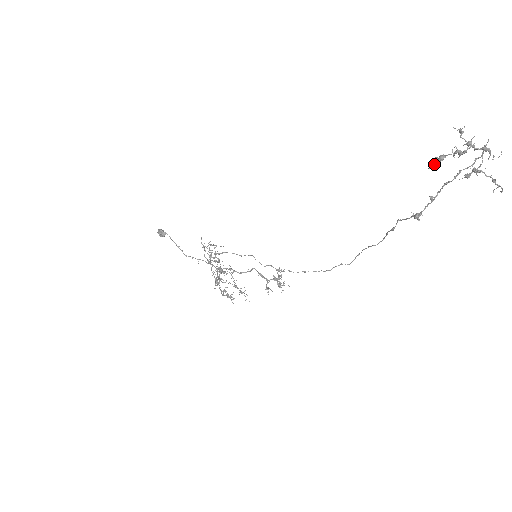
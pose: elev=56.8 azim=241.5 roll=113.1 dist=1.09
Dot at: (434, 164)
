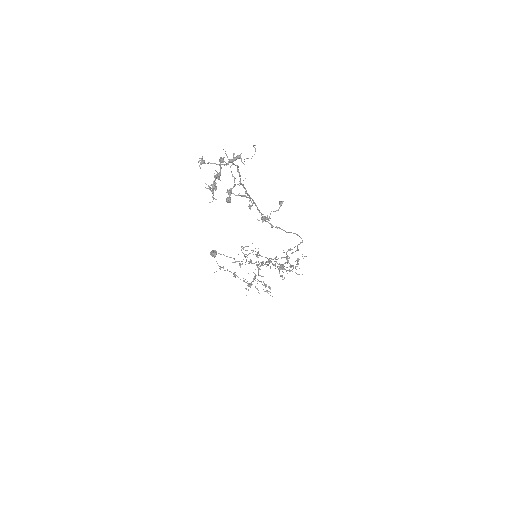
Dot at: occluded
